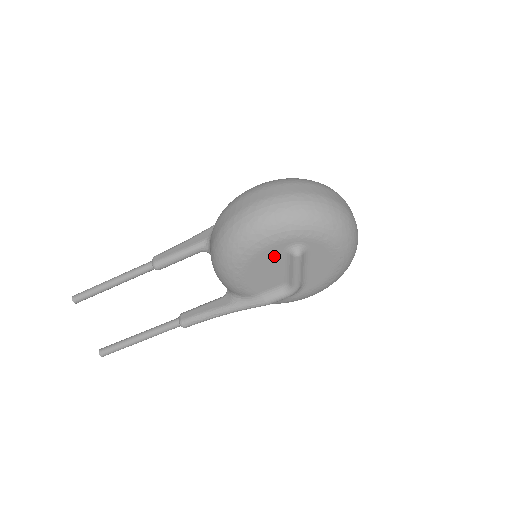
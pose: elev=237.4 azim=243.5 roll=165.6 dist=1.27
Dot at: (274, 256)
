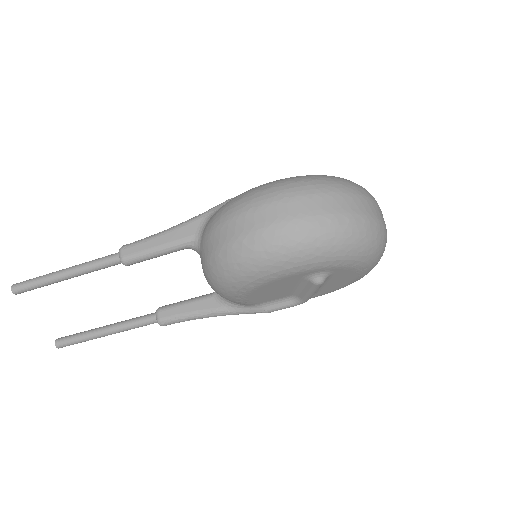
Dot at: (289, 281)
